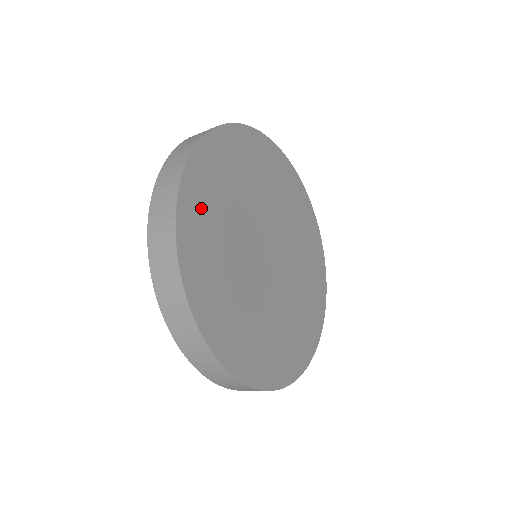
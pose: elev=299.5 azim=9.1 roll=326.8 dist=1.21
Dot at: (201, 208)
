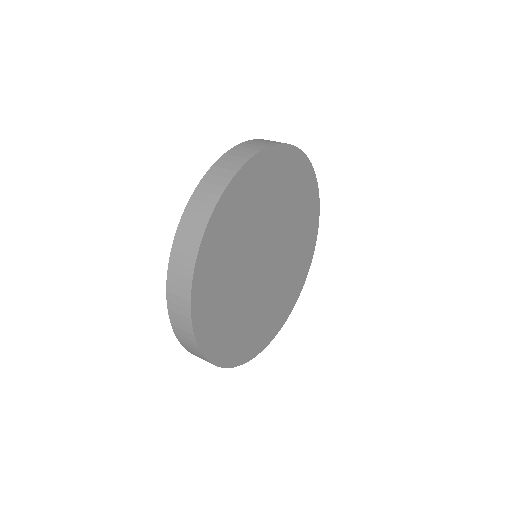
Dot at: (222, 233)
